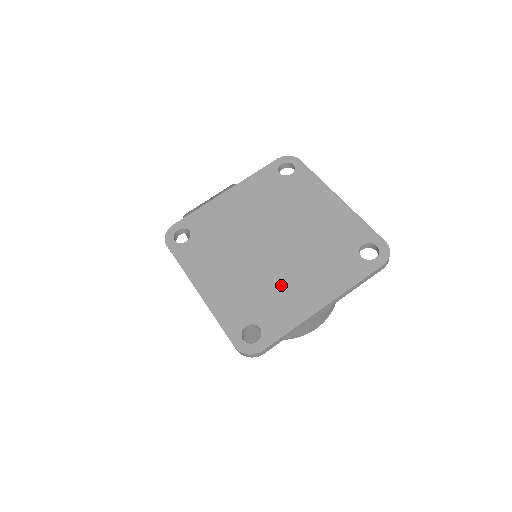
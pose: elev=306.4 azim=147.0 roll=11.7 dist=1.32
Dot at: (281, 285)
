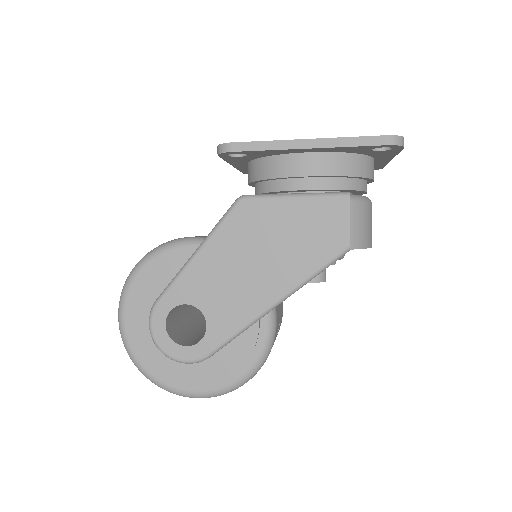
Dot at: occluded
